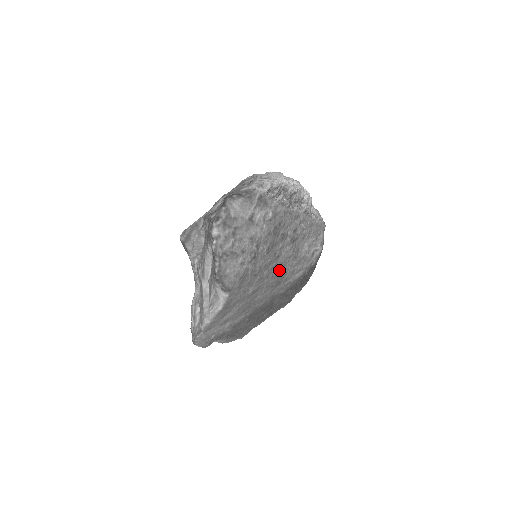
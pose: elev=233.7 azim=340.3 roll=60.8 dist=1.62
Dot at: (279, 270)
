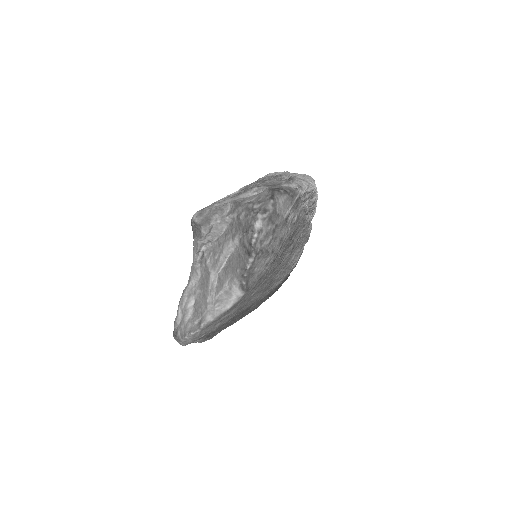
Dot at: (274, 276)
